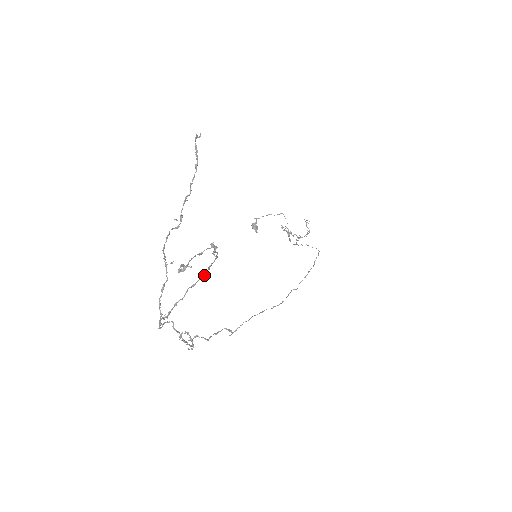
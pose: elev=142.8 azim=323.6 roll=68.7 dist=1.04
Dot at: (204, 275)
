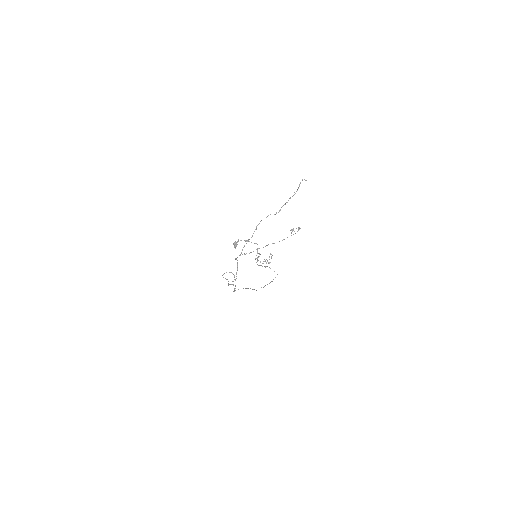
Dot at: occluded
